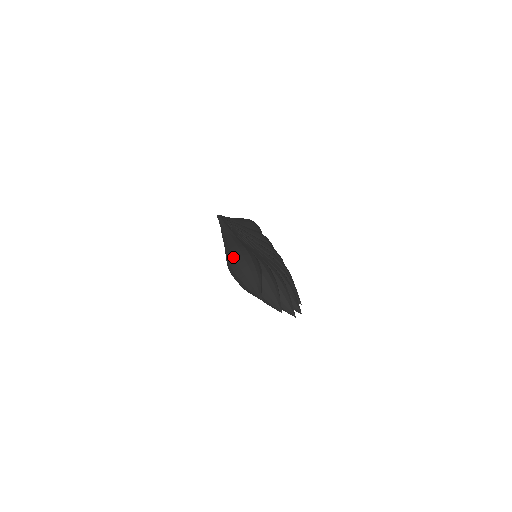
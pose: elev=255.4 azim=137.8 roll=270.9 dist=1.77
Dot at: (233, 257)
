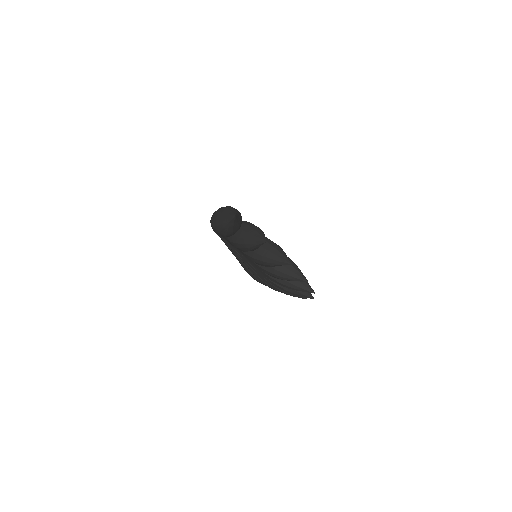
Dot at: (213, 213)
